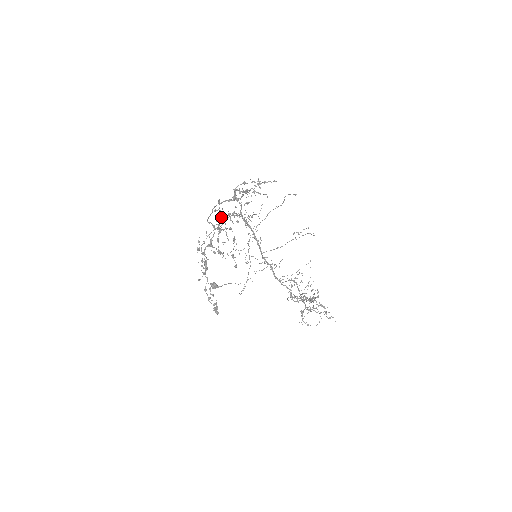
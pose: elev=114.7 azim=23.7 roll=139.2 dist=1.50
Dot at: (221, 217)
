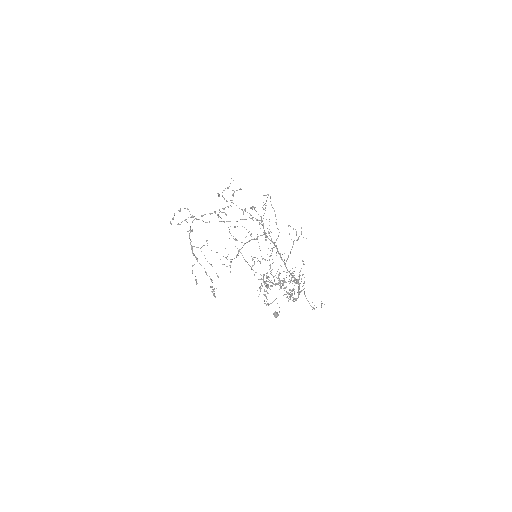
Dot at: (253, 239)
